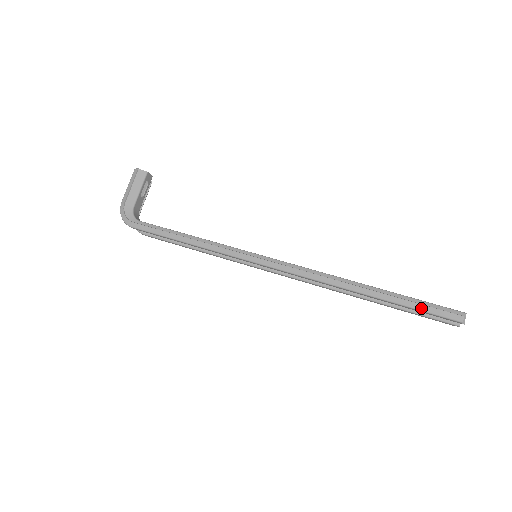
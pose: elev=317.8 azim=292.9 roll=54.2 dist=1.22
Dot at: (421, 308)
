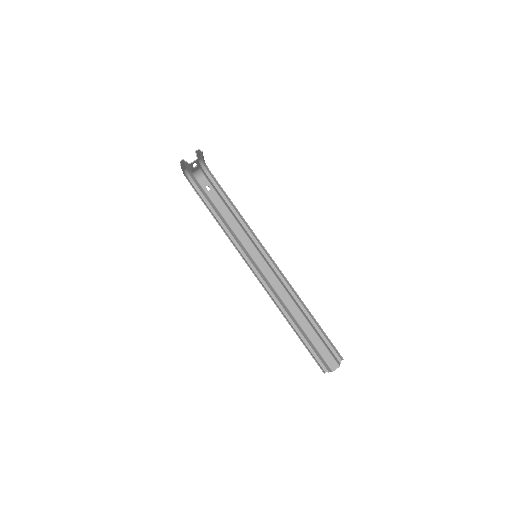
Dot at: (311, 354)
